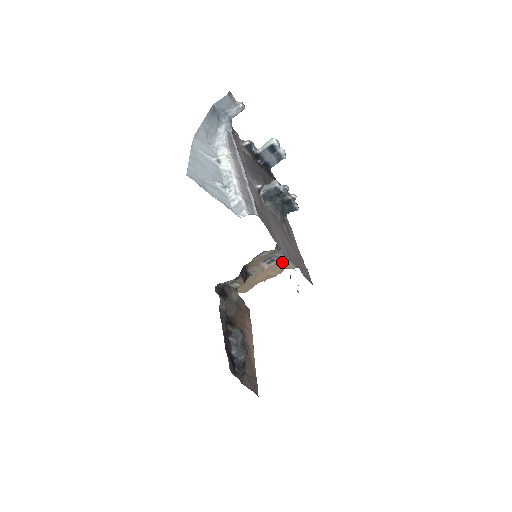
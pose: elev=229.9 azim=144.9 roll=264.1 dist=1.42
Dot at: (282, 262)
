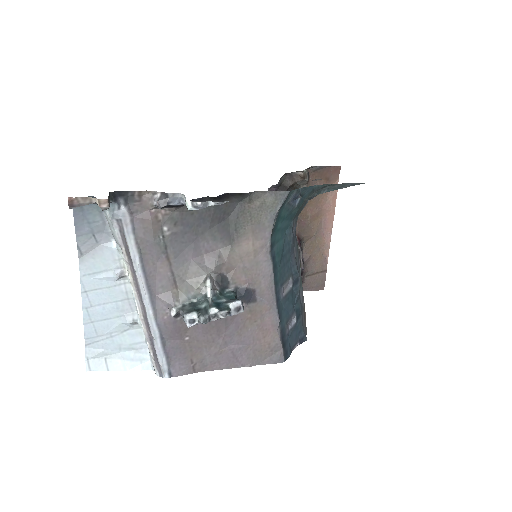
Dot at: occluded
